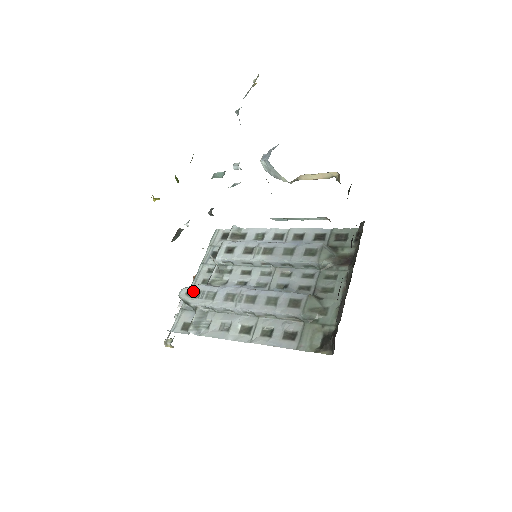
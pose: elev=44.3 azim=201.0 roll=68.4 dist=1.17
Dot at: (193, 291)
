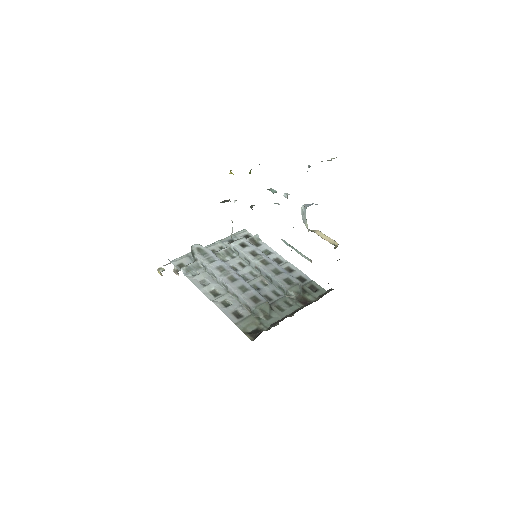
Dot at: (203, 250)
